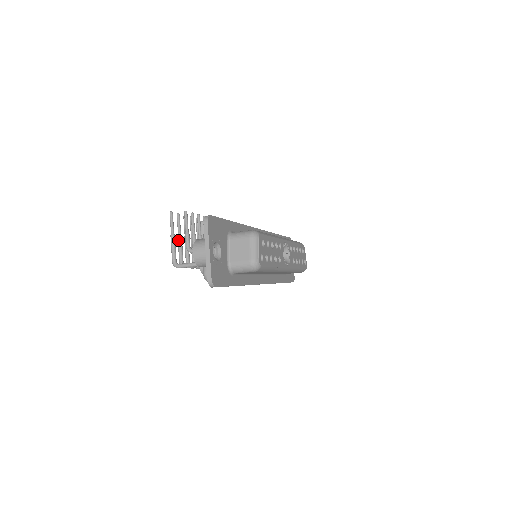
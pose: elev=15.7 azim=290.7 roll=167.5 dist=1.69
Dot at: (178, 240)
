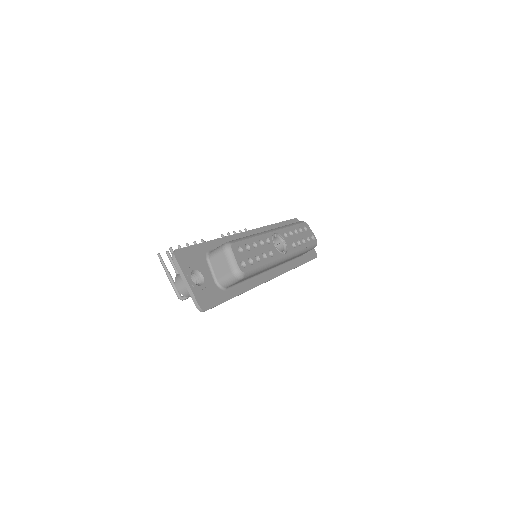
Dot at: occluded
